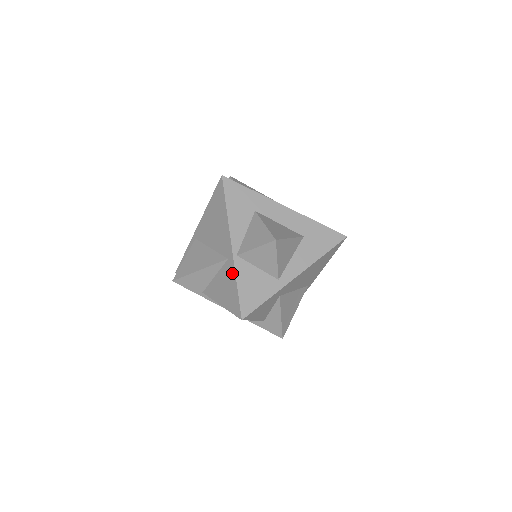
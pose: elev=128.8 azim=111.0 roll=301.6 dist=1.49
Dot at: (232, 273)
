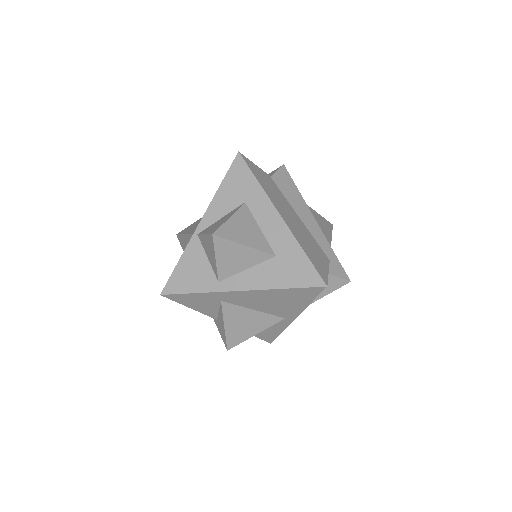
Dot at: (186, 249)
